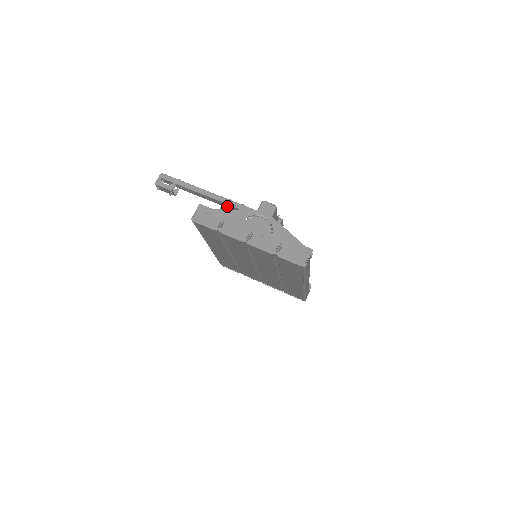
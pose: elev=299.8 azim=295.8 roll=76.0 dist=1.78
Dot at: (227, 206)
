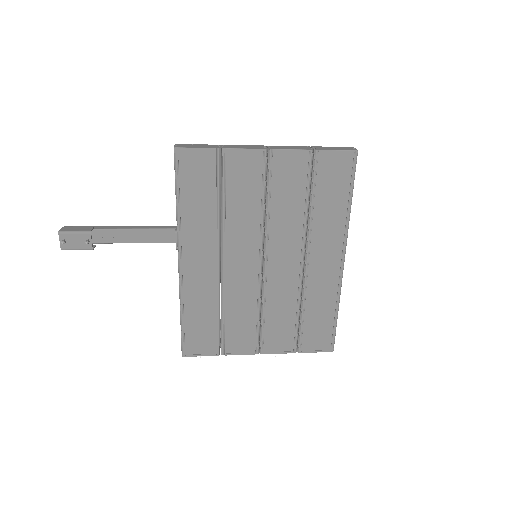
Dot at: occluded
